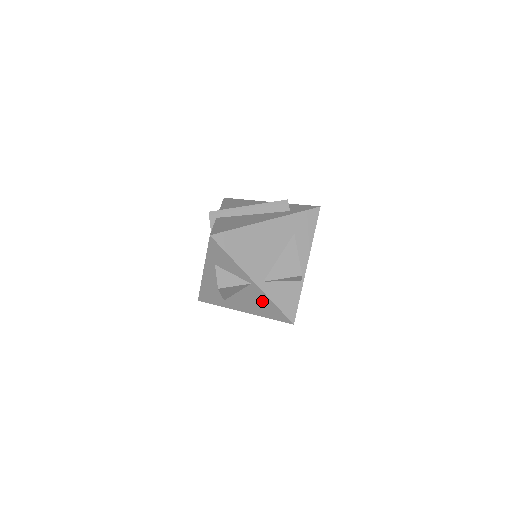
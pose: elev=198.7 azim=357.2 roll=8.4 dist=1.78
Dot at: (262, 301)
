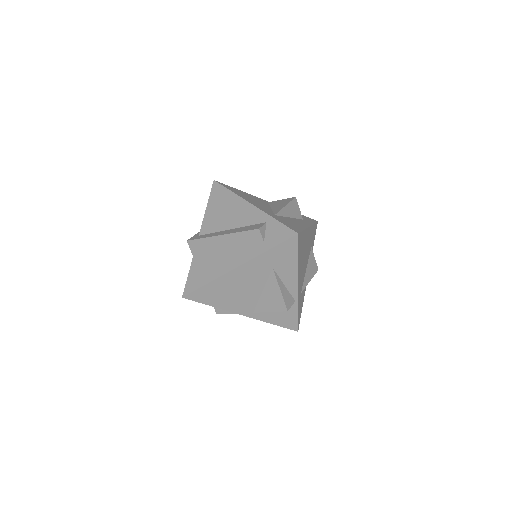
Dot at: occluded
